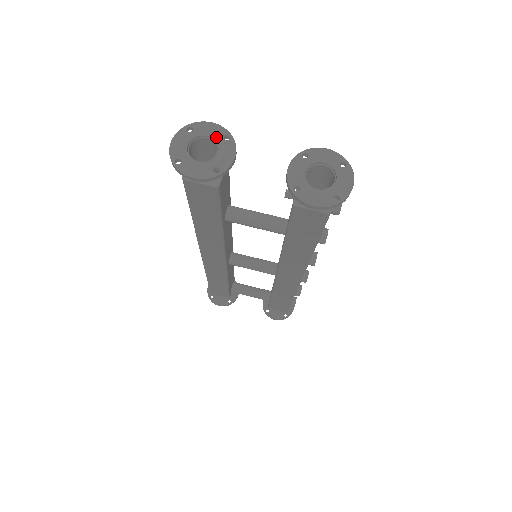
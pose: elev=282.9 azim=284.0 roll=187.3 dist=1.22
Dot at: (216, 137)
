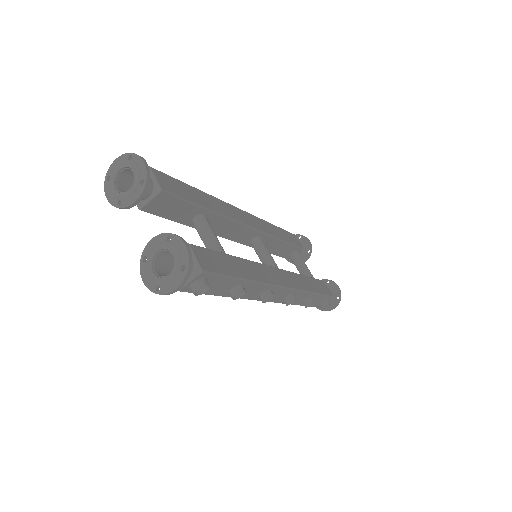
Dot at: (136, 177)
